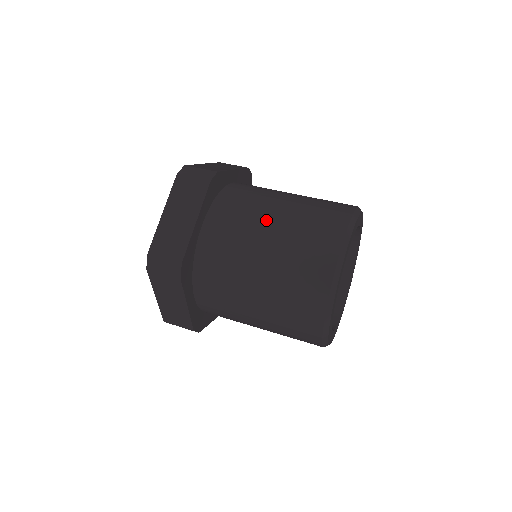
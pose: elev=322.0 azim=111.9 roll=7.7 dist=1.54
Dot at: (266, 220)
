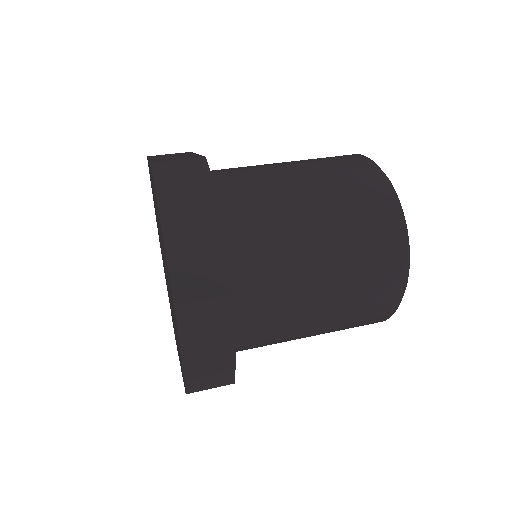
Dot at: (297, 198)
